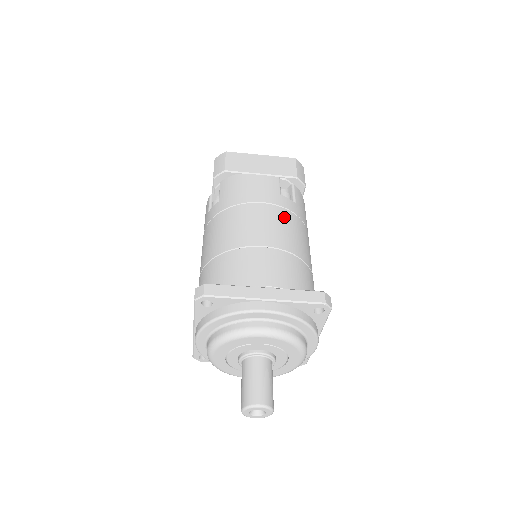
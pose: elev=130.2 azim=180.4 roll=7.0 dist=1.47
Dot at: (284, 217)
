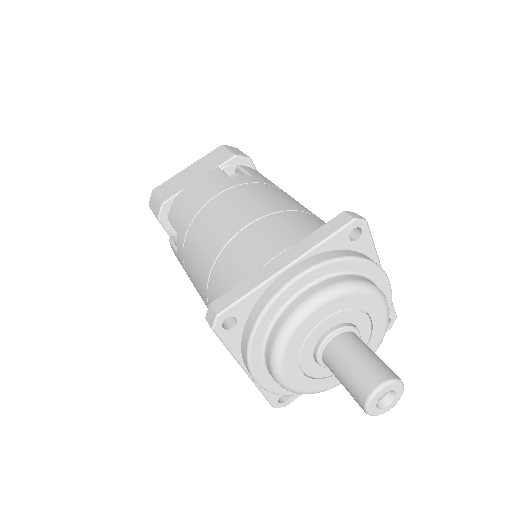
Dot at: (248, 190)
